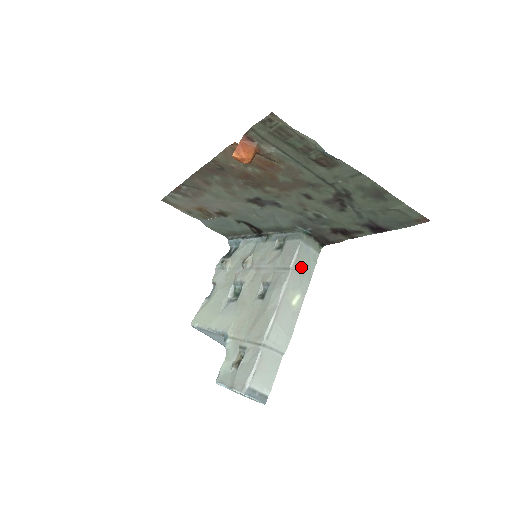
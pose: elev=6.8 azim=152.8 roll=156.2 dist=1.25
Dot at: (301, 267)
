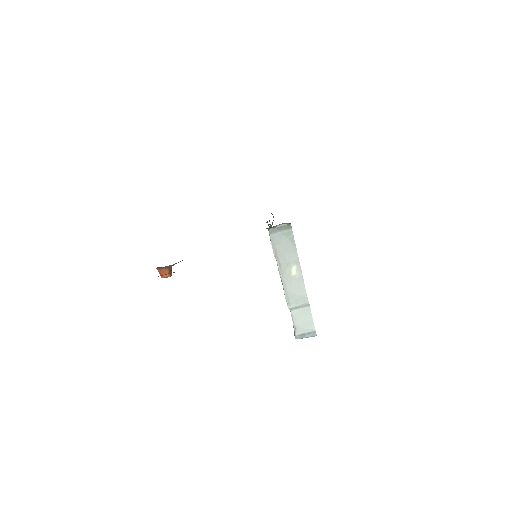
Dot at: (283, 249)
